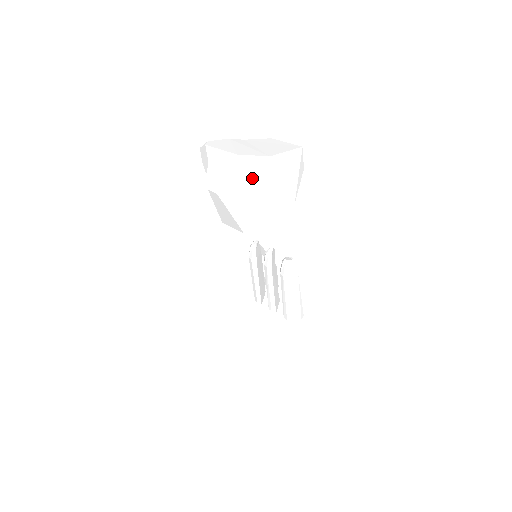
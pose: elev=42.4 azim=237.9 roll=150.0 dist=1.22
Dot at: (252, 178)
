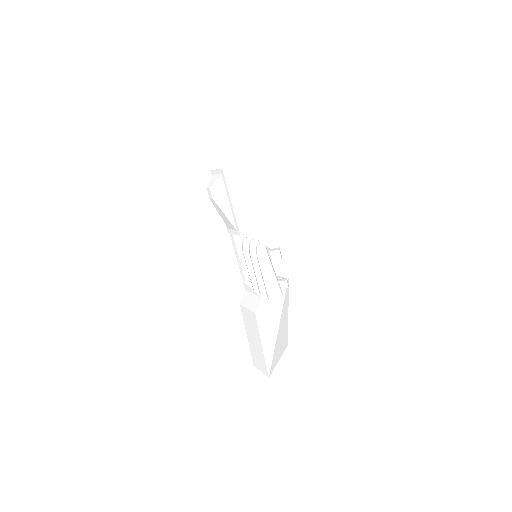
Dot at: (235, 186)
